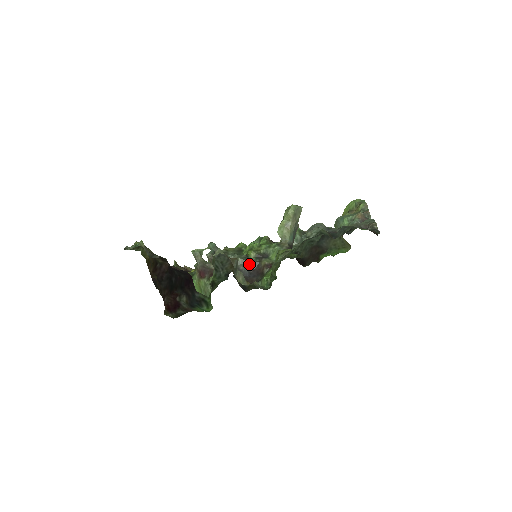
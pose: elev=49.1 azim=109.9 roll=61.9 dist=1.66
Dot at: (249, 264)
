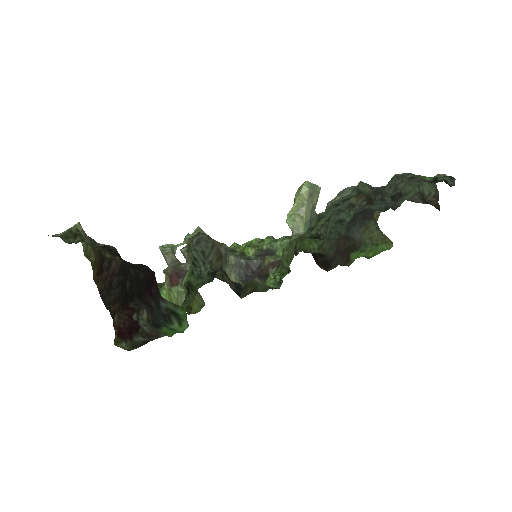
Dot at: (246, 264)
